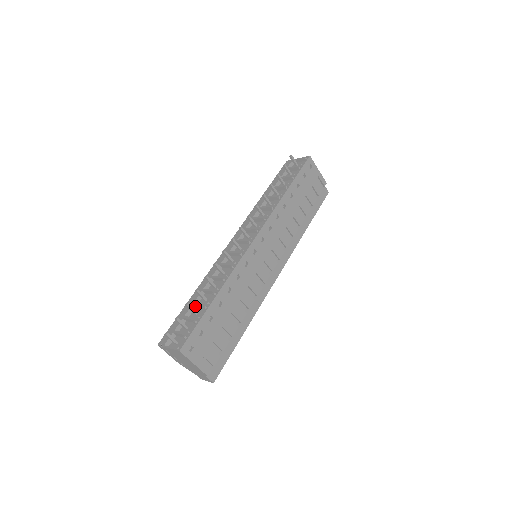
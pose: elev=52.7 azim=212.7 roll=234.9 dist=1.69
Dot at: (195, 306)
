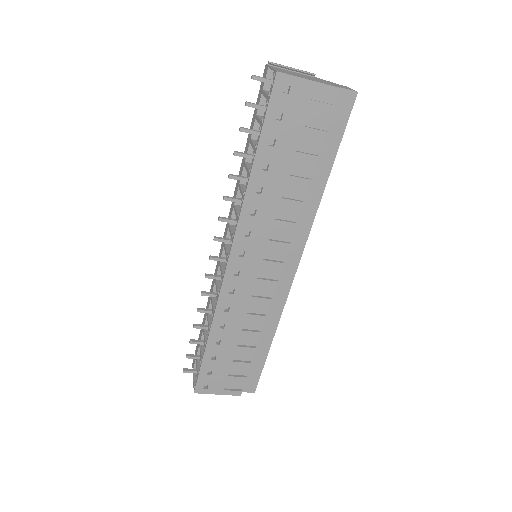
Dot at: (207, 330)
